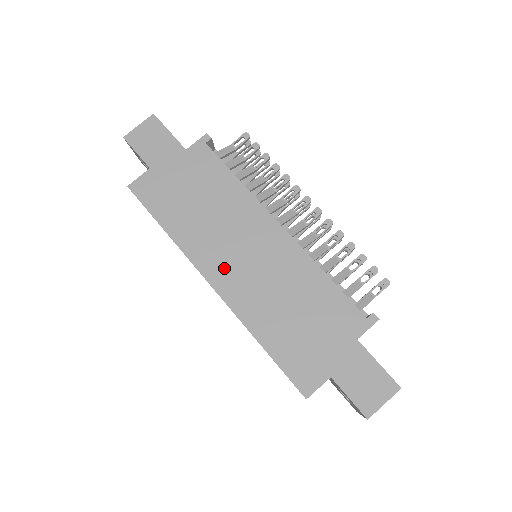
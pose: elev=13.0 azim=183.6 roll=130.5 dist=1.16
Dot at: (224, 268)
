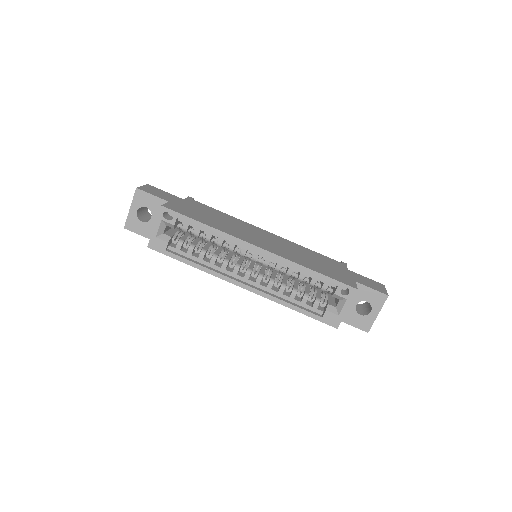
Dot at: (258, 242)
